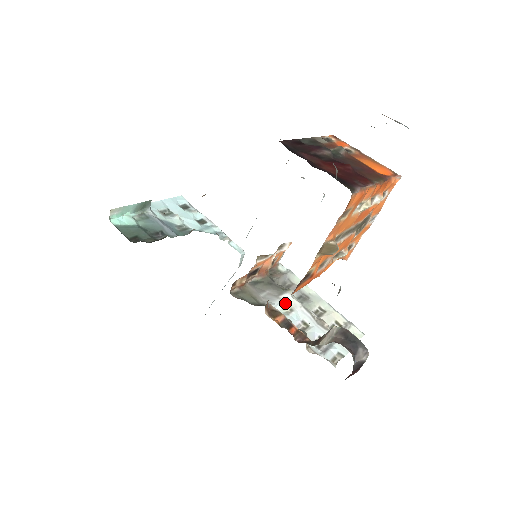
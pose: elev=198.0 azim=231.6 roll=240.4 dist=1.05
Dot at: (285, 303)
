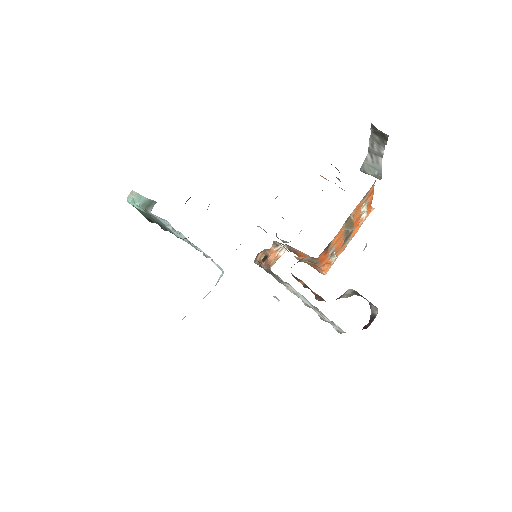
Dot at: (289, 288)
